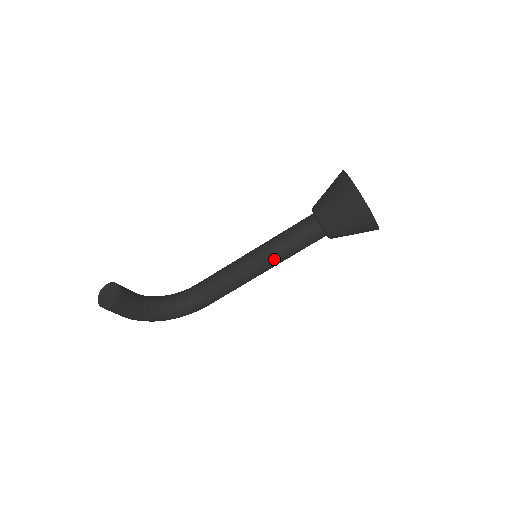
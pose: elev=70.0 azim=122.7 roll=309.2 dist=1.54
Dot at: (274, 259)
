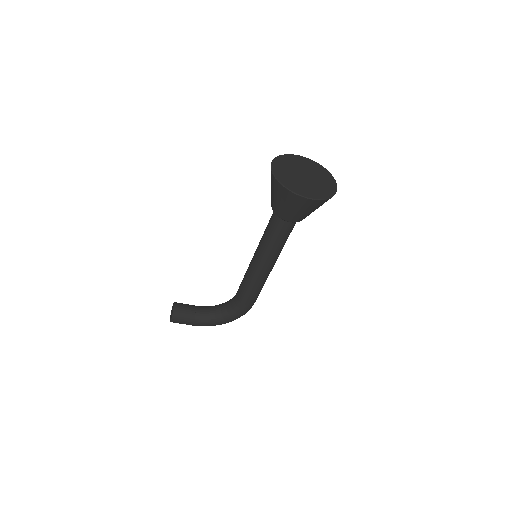
Dot at: (265, 255)
